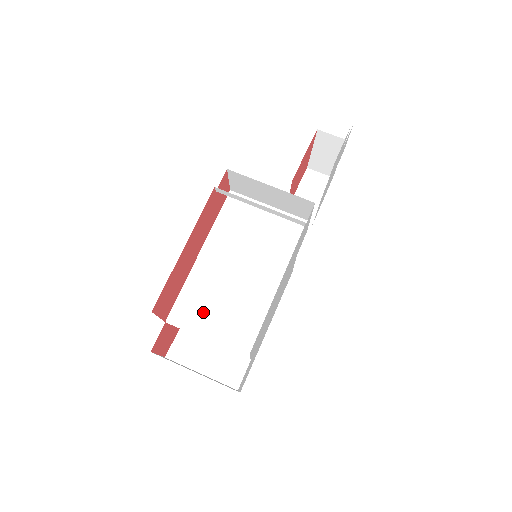
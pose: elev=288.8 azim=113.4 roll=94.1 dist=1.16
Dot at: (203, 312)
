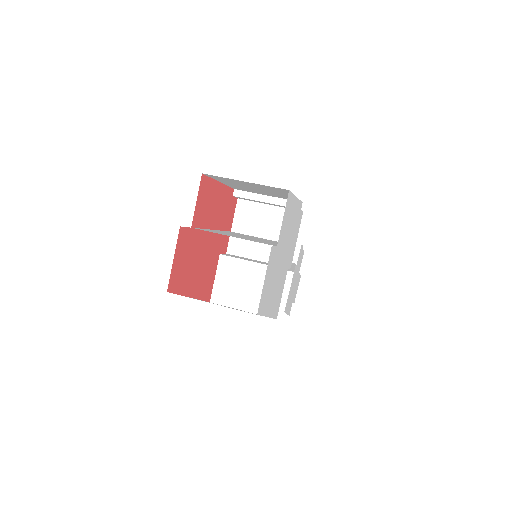
Dot at: (225, 234)
